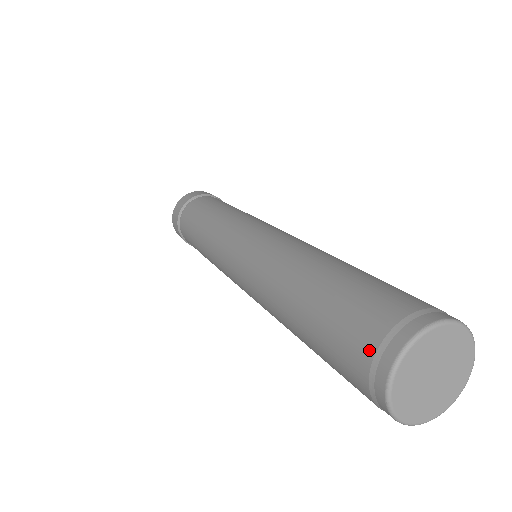
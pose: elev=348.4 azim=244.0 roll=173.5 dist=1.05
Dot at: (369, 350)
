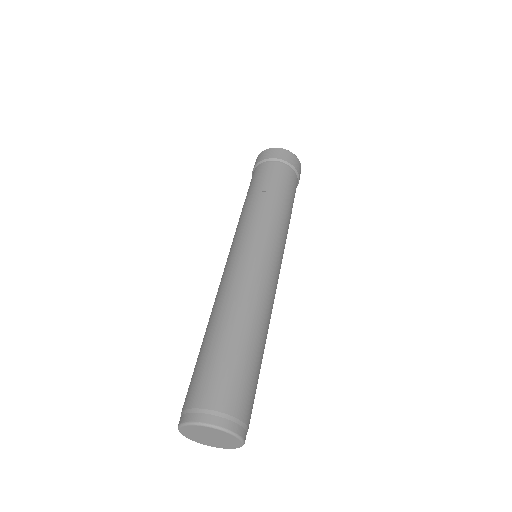
Dot at: (183, 406)
